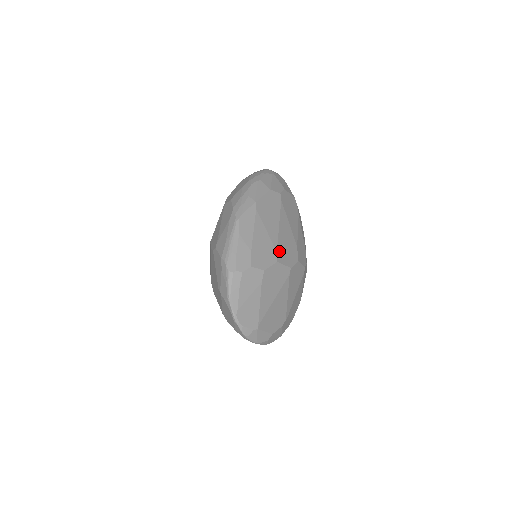
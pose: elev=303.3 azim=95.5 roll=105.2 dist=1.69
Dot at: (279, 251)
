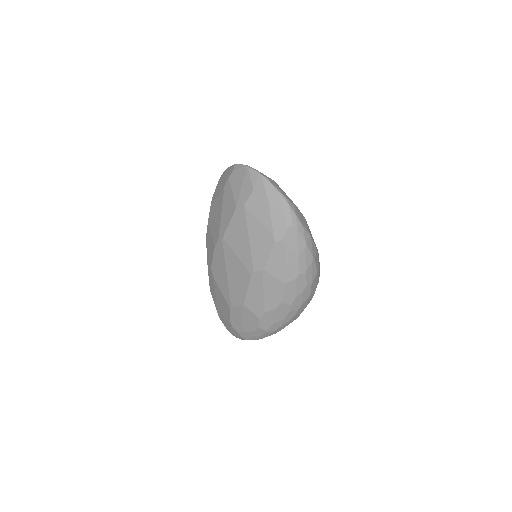
Dot at: occluded
